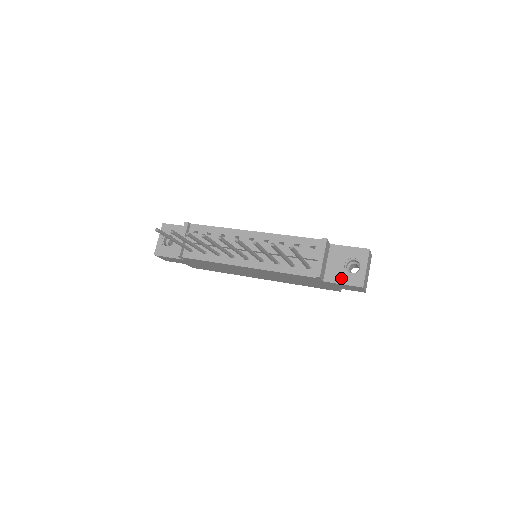
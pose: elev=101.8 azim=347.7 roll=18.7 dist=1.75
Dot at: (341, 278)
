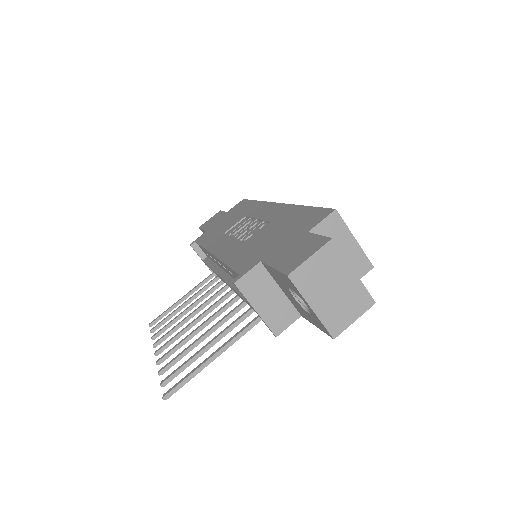
Dot at: (307, 317)
